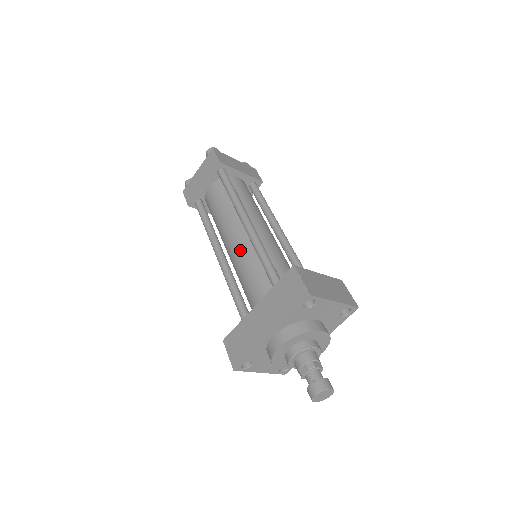
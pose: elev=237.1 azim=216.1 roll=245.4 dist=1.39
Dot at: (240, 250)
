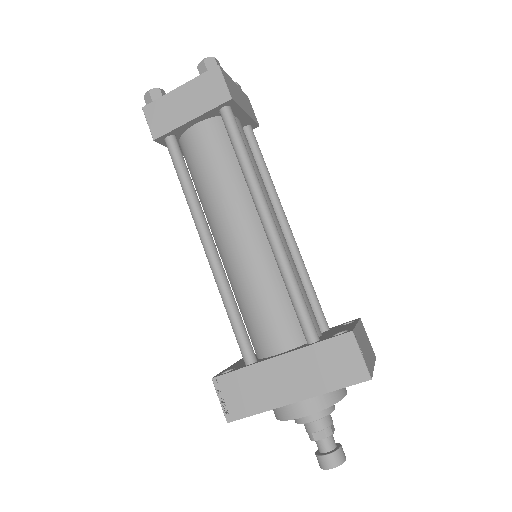
Dot at: (251, 258)
